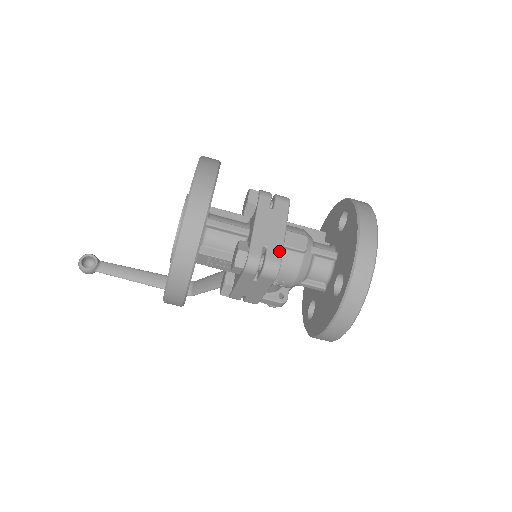
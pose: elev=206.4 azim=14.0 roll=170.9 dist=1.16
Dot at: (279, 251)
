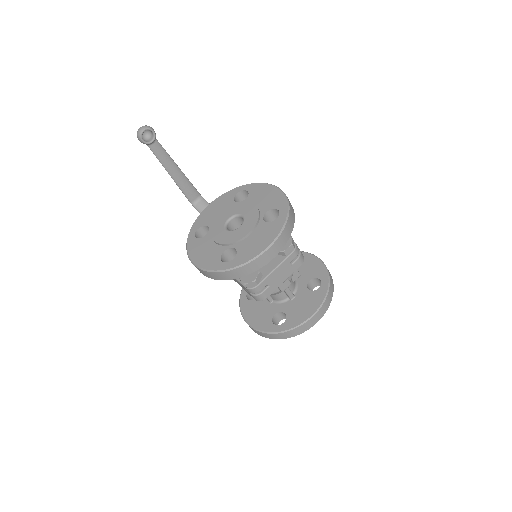
Dot at: (272, 292)
